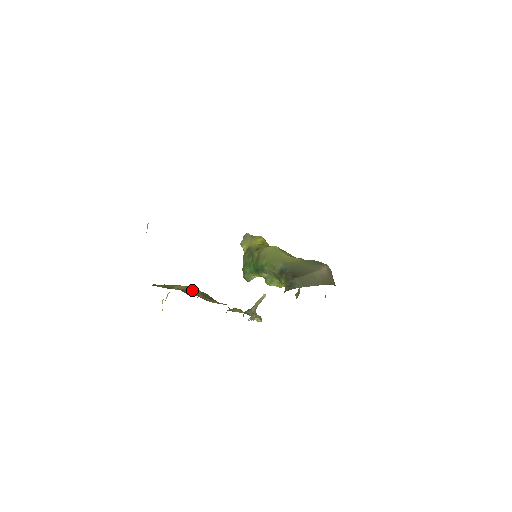
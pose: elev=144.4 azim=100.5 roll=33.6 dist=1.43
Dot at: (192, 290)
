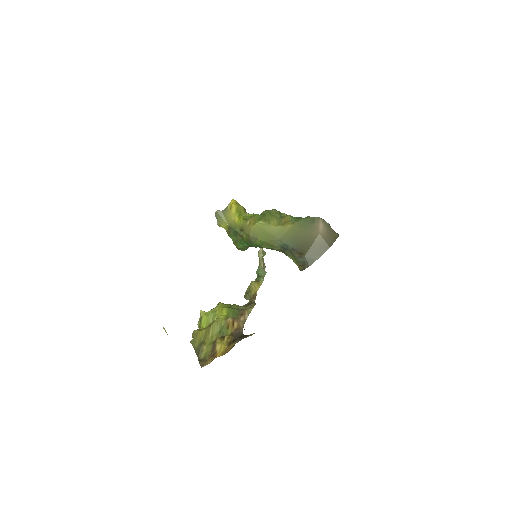
Dot at: (224, 323)
